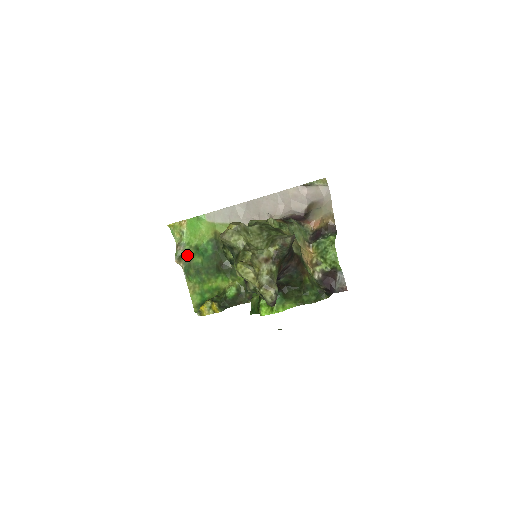
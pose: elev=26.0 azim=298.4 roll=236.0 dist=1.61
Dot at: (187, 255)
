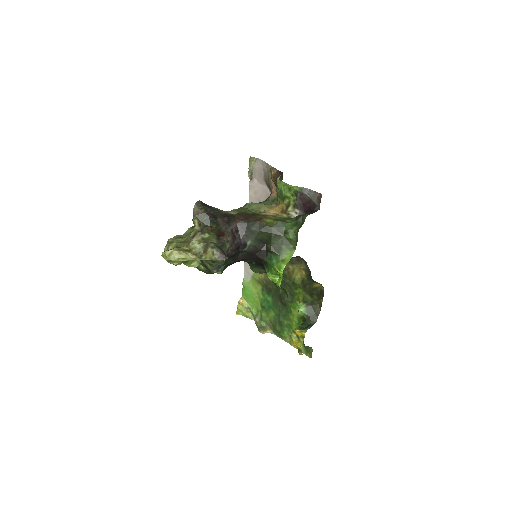
Dot at: (265, 320)
